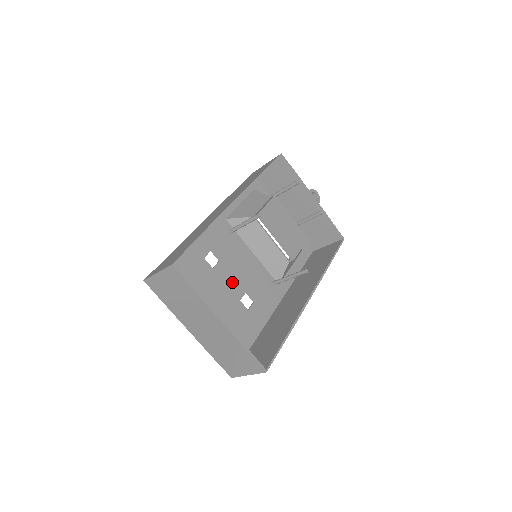
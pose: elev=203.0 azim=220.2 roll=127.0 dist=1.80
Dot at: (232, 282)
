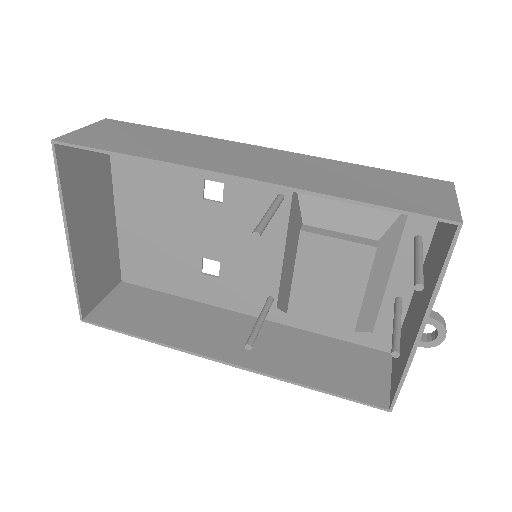
Dot at: (213, 236)
